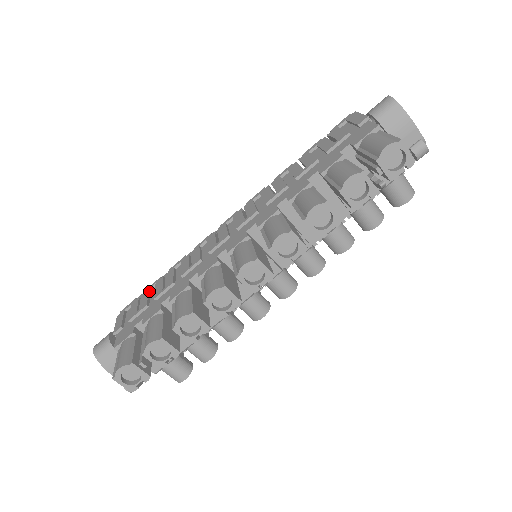
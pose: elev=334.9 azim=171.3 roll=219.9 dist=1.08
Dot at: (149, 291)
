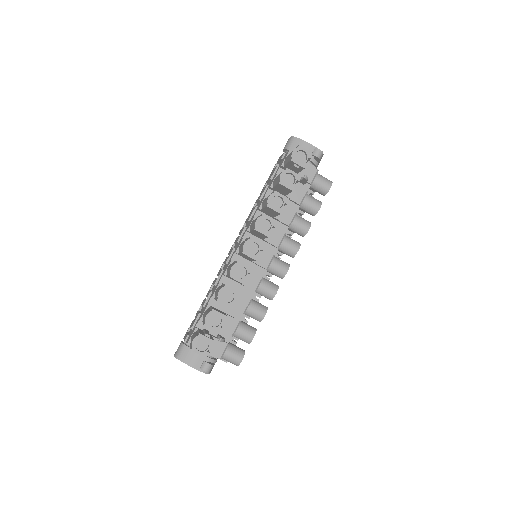
Dot at: (199, 311)
